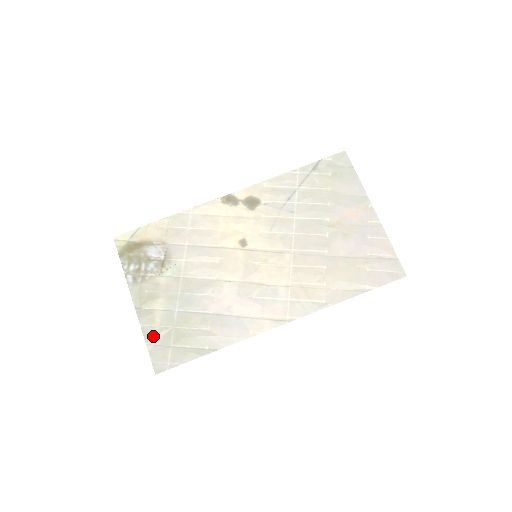
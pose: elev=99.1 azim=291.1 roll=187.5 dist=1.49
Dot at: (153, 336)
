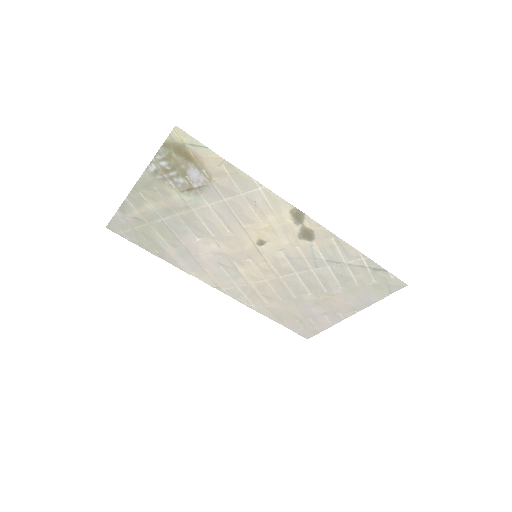
Dot at: (128, 212)
